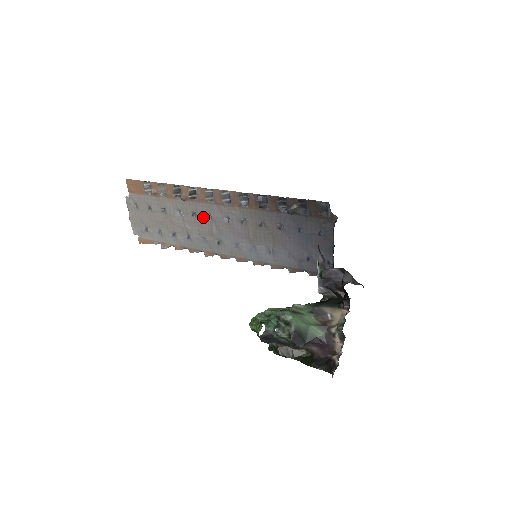
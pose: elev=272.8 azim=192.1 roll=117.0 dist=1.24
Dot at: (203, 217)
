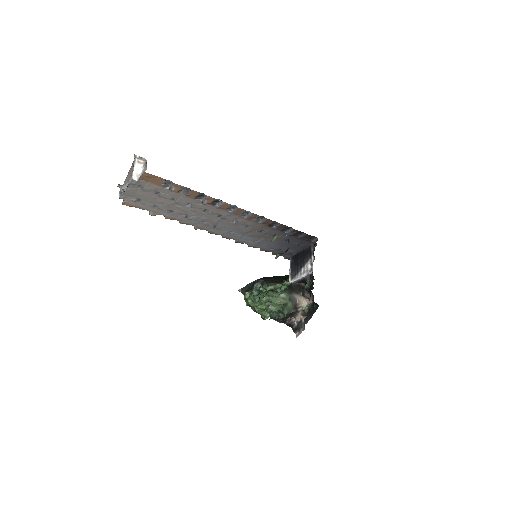
Dot at: (213, 214)
